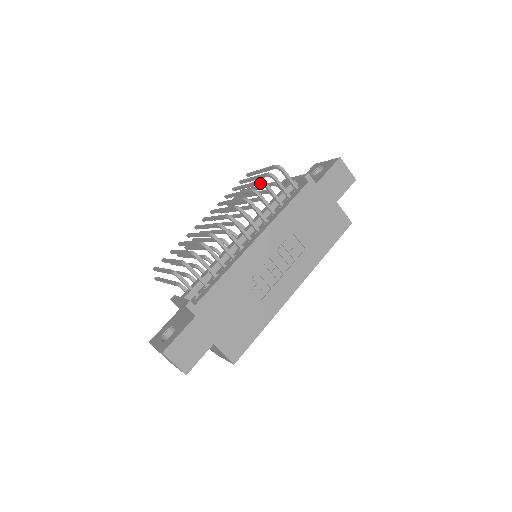
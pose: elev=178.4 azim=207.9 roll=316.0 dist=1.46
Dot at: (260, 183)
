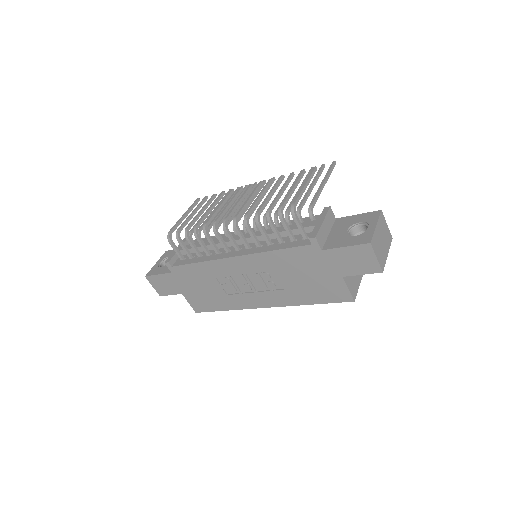
Dot at: (267, 212)
